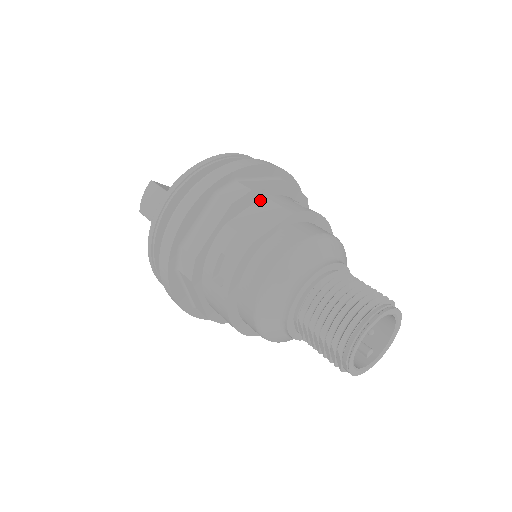
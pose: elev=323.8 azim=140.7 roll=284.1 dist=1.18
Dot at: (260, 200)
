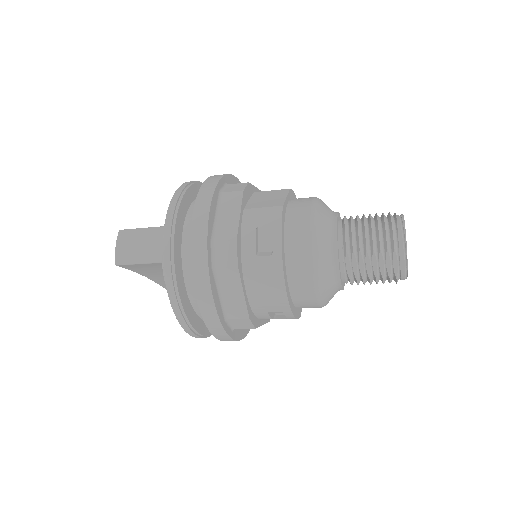
Dot at: (253, 194)
